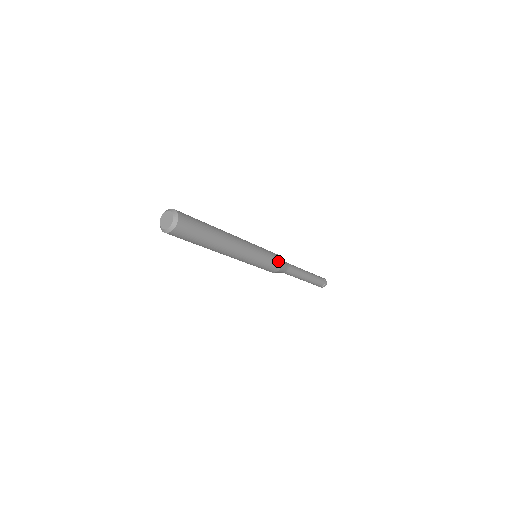
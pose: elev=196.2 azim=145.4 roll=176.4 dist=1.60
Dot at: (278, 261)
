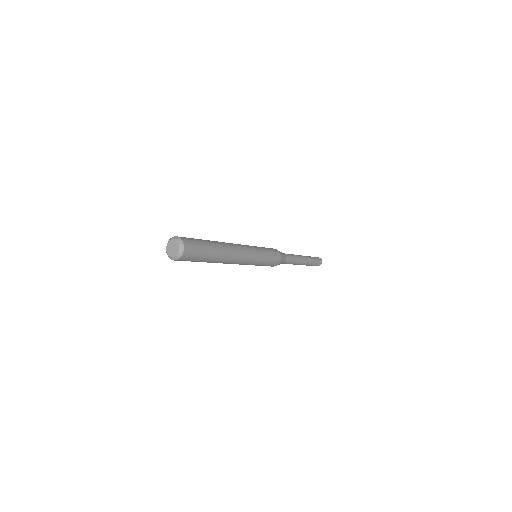
Dot at: (274, 263)
